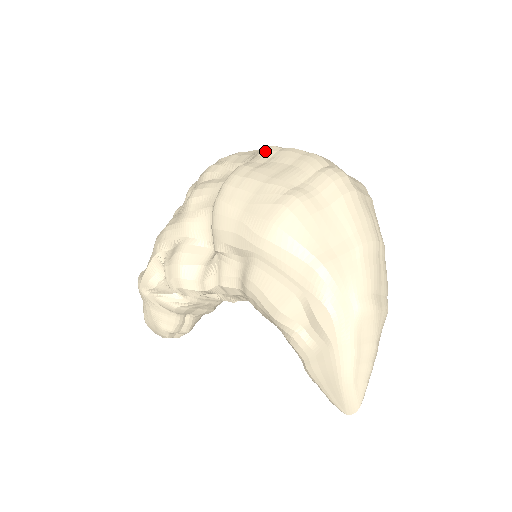
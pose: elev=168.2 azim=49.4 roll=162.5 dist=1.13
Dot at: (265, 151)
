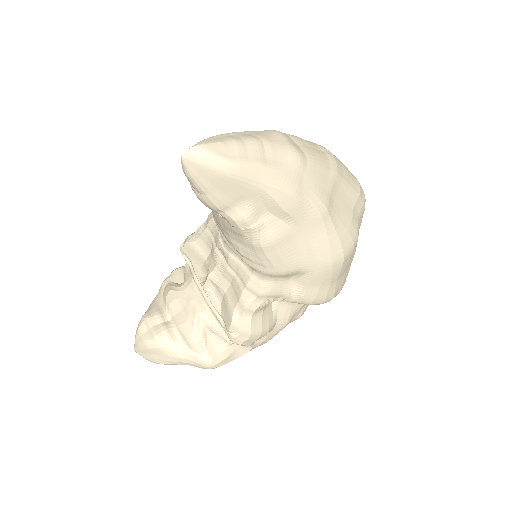
Dot at: occluded
